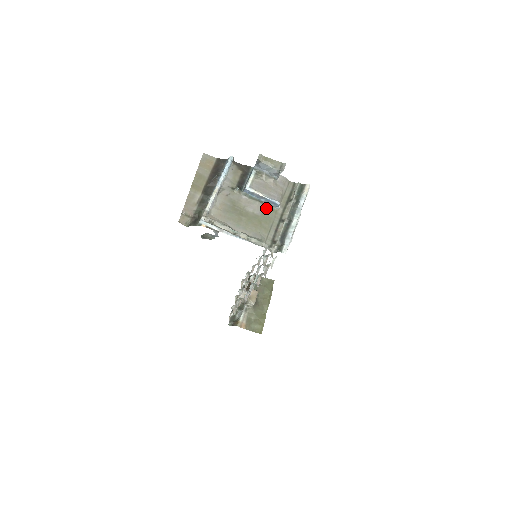
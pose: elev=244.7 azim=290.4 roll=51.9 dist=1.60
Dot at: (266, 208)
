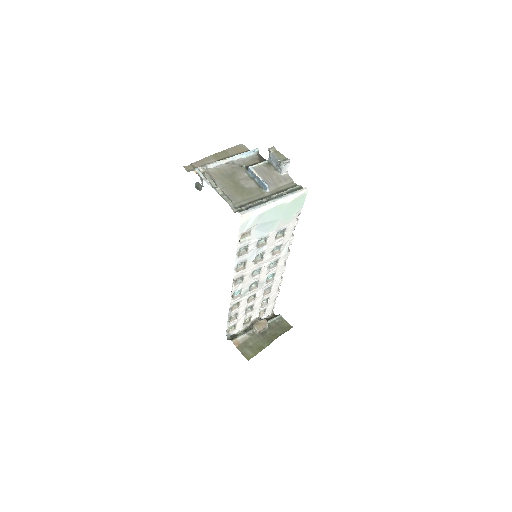
Dot at: (257, 187)
